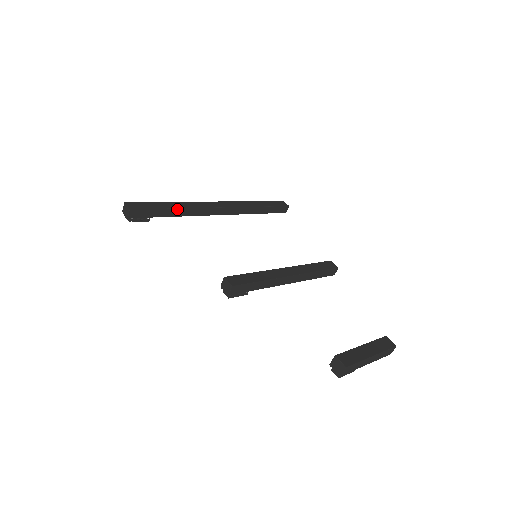
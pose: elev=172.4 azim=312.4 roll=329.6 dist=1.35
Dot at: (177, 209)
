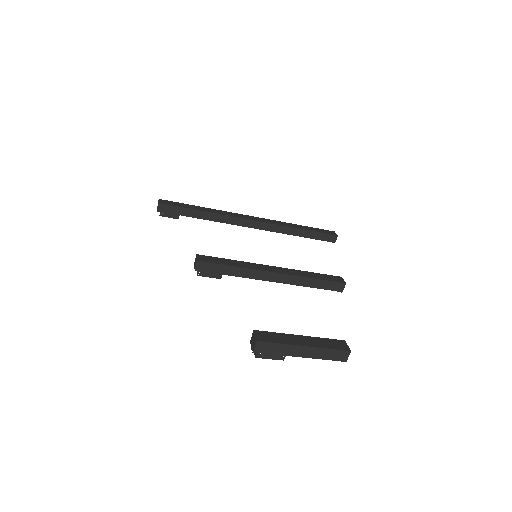
Dot at: (205, 212)
